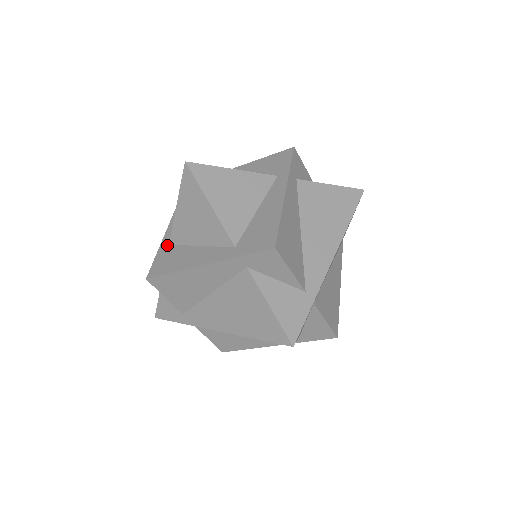
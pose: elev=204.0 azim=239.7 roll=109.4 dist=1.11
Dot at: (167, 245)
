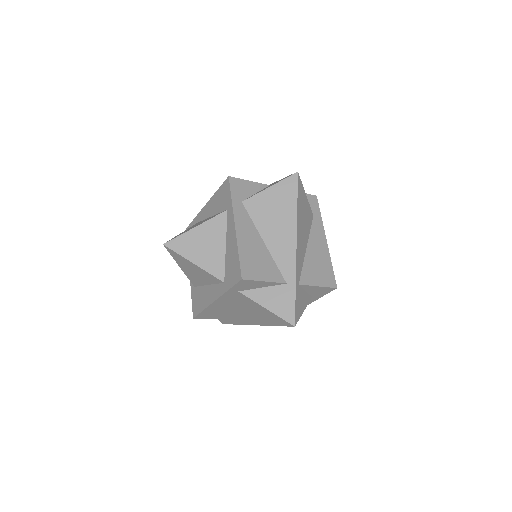
Dot at: (194, 288)
